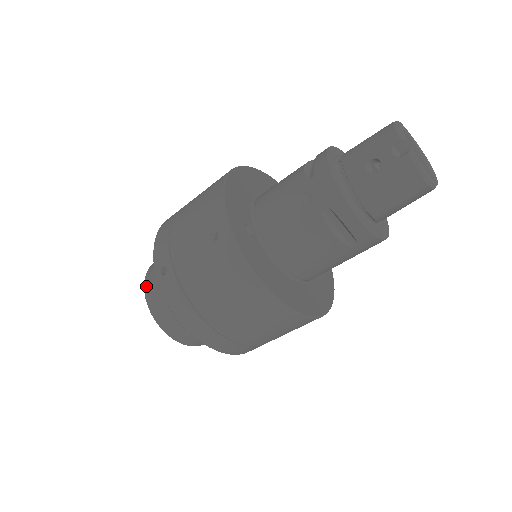
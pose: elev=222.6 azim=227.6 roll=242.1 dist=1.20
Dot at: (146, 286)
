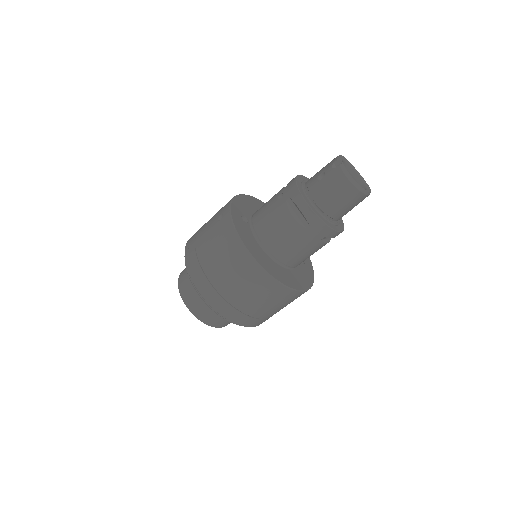
Dot at: (181, 273)
